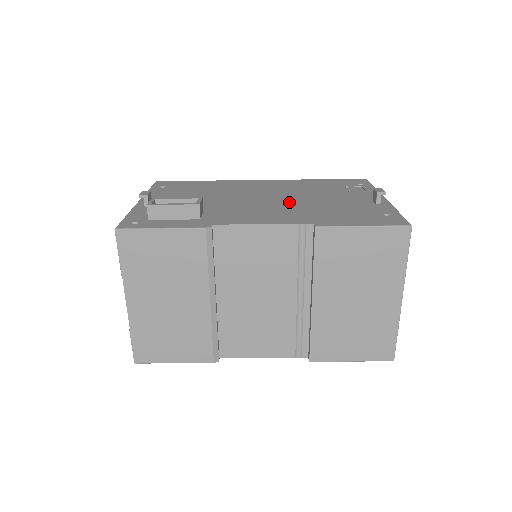
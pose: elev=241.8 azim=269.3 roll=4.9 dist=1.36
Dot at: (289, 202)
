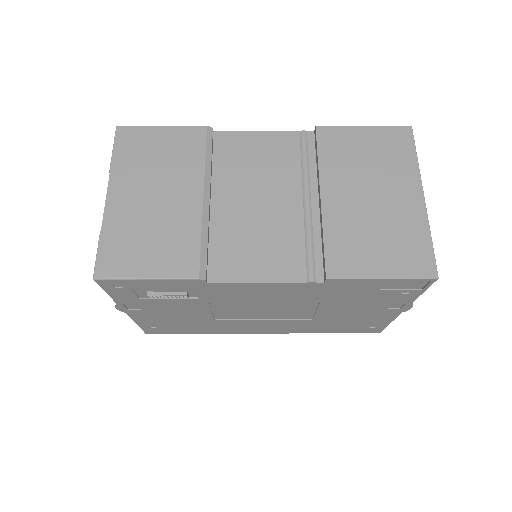
Dot at: occluded
